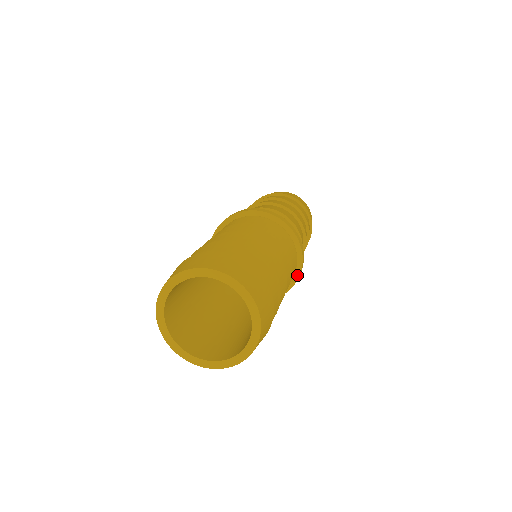
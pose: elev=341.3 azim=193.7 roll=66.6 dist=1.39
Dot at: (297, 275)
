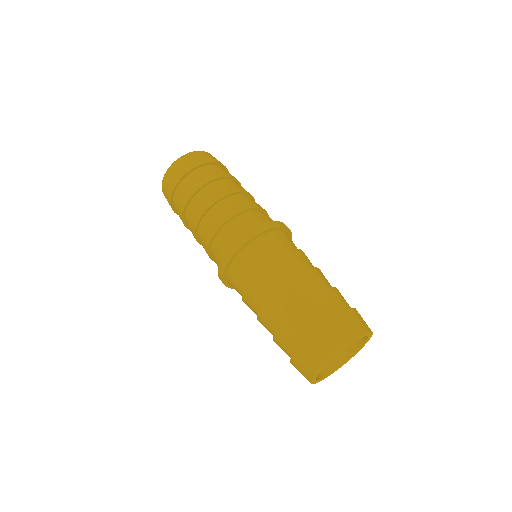
Dot at: occluded
